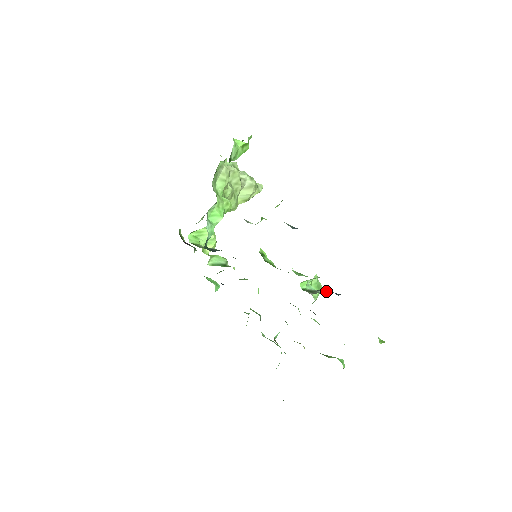
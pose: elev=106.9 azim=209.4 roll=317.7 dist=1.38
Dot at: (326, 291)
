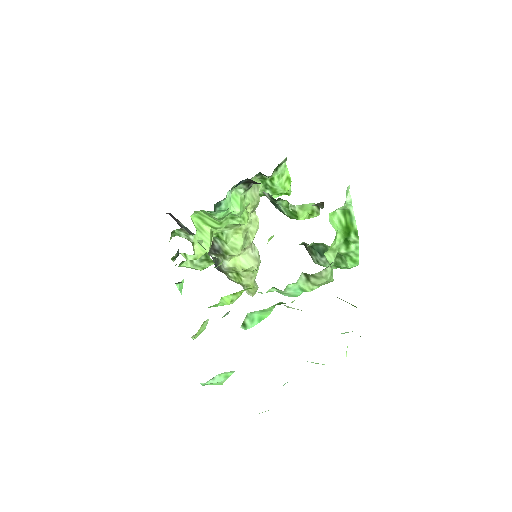
Dot at: occluded
